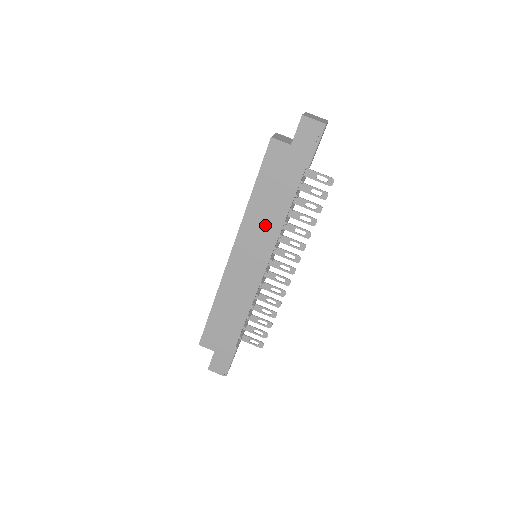
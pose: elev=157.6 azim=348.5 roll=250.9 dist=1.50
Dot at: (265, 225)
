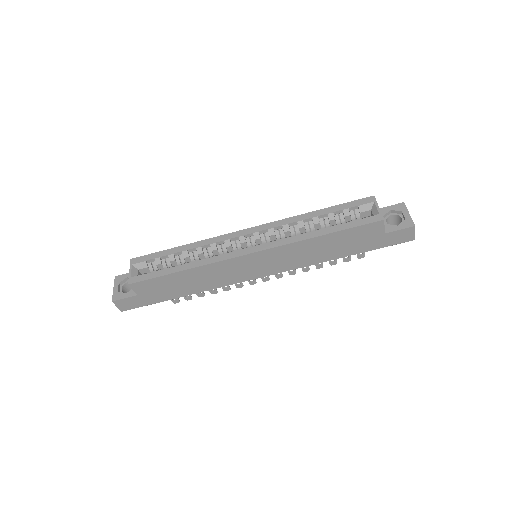
Dot at: (300, 257)
